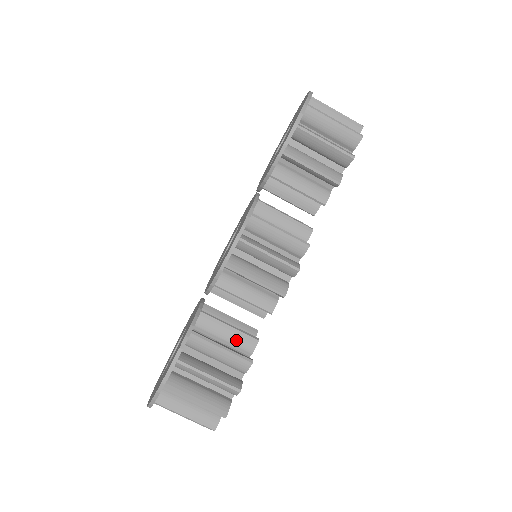
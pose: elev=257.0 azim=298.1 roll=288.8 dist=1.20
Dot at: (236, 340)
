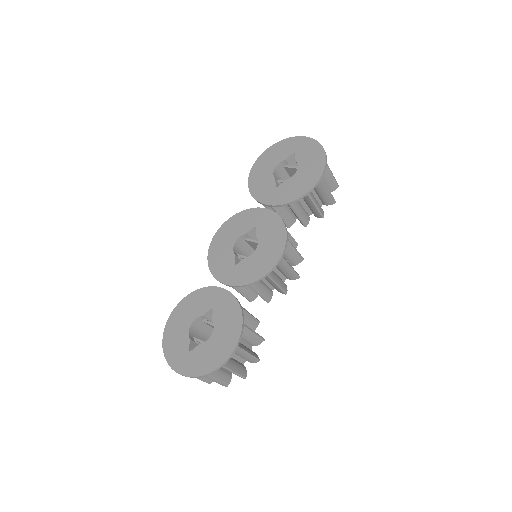
Dot at: (250, 323)
